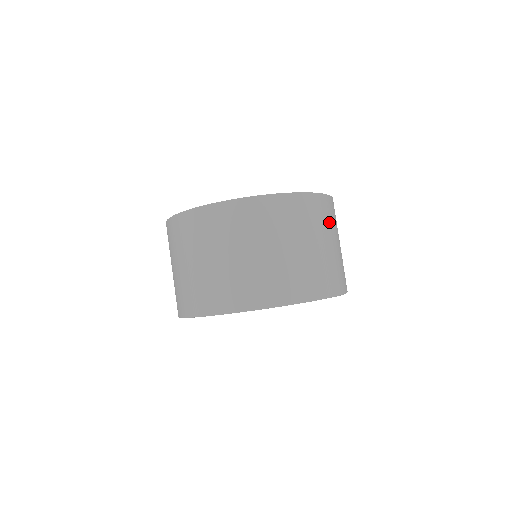
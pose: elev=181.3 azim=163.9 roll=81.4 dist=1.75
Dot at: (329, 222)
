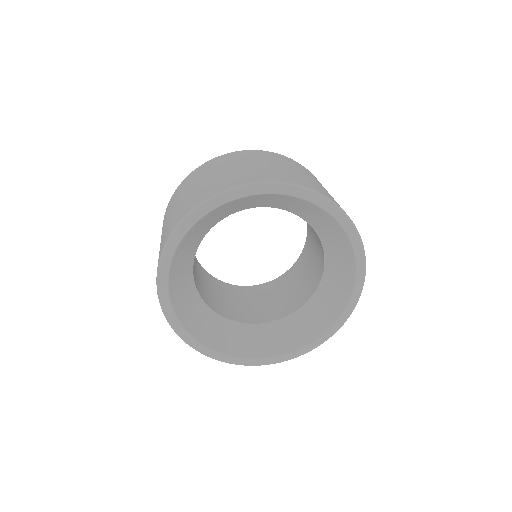
Dot at: occluded
